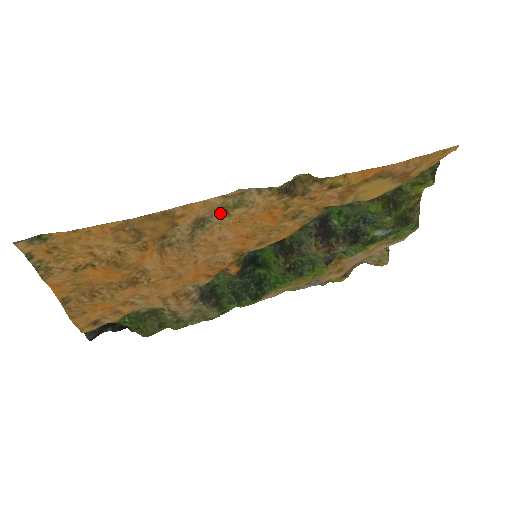
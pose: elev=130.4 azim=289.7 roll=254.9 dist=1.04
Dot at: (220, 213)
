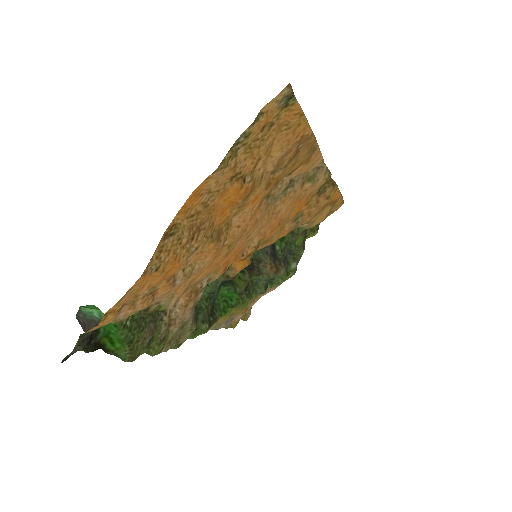
Dot at: (302, 180)
